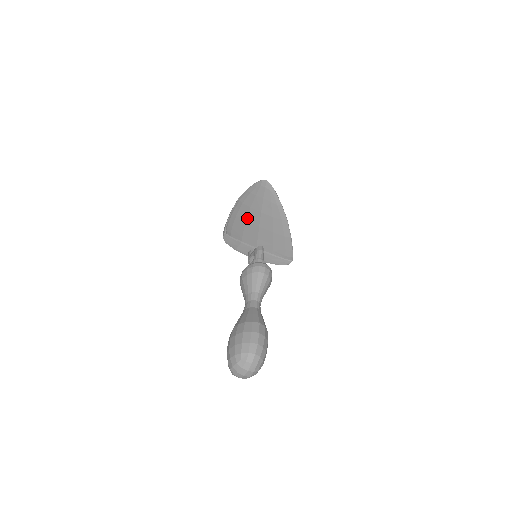
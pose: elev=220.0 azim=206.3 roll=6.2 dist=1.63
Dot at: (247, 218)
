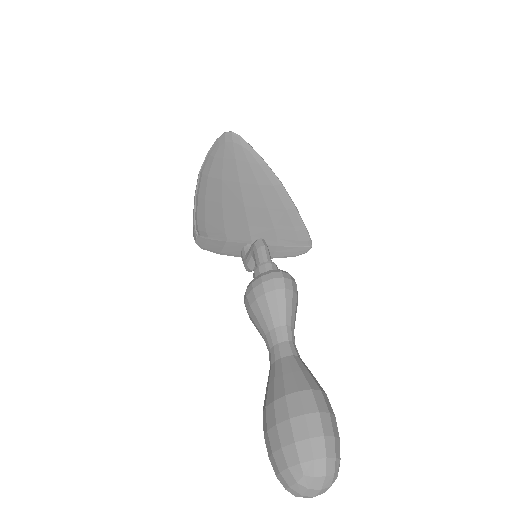
Dot at: (222, 198)
